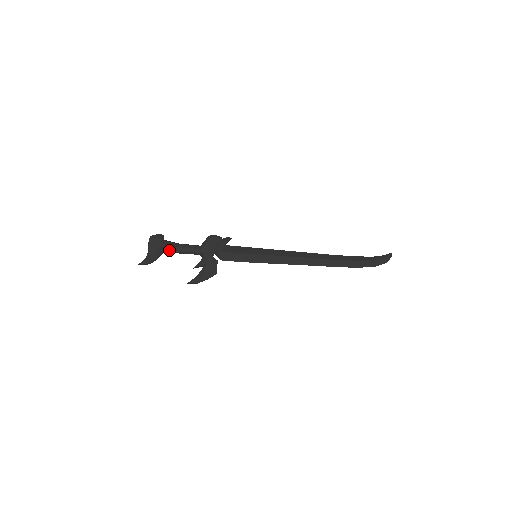
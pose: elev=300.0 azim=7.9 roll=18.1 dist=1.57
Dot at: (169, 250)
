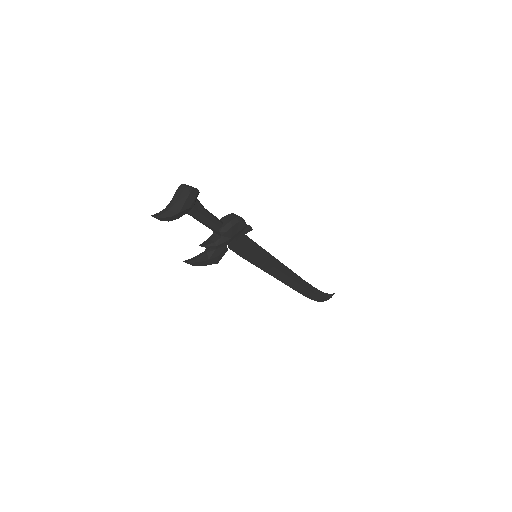
Dot at: (194, 214)
